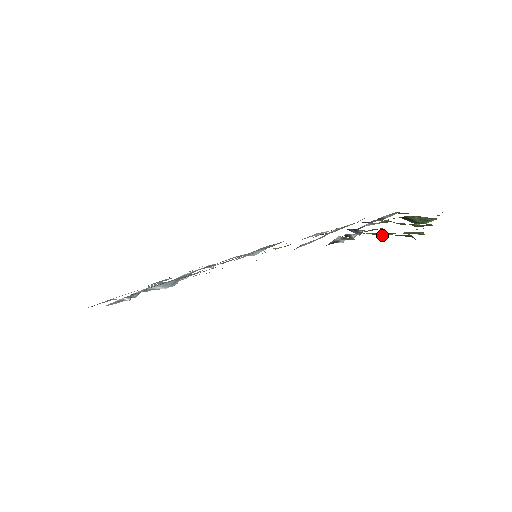
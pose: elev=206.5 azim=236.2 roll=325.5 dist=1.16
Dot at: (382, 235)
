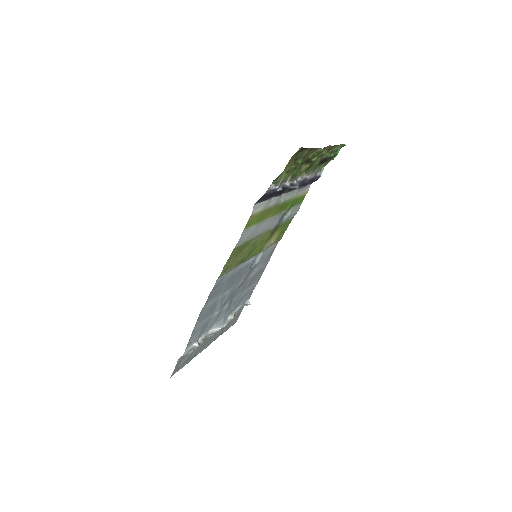
Dot at: occluded
